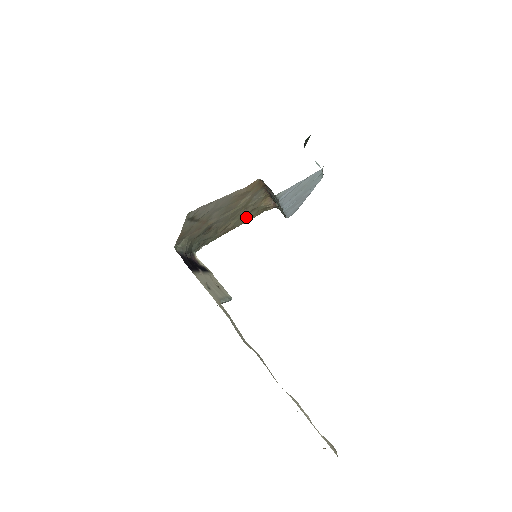
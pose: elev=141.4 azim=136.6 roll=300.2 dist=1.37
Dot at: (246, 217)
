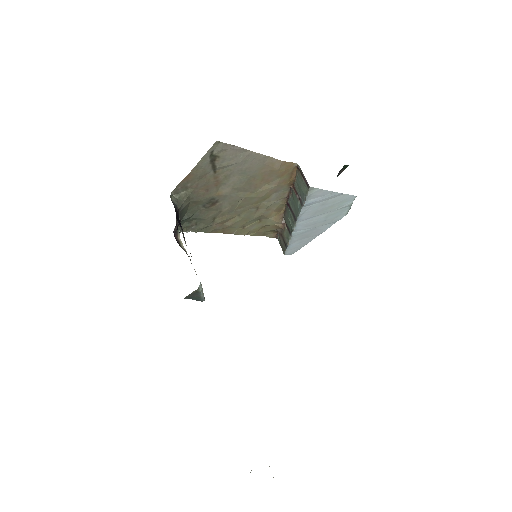
Dot at: (248, 226)
